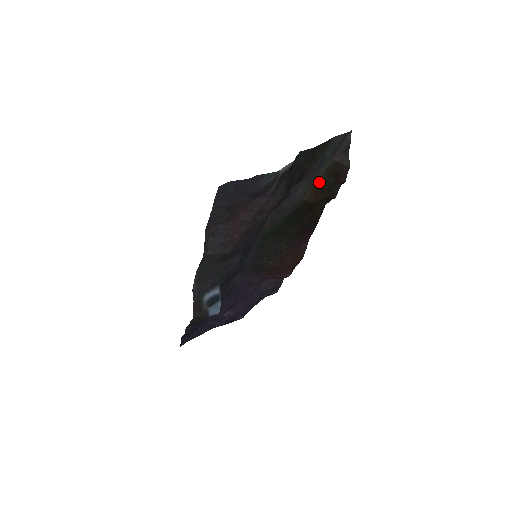
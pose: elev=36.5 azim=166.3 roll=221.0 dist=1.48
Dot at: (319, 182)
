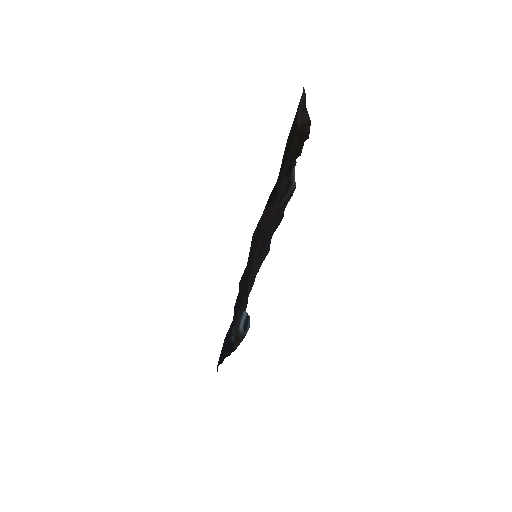
Dot at: occluded
